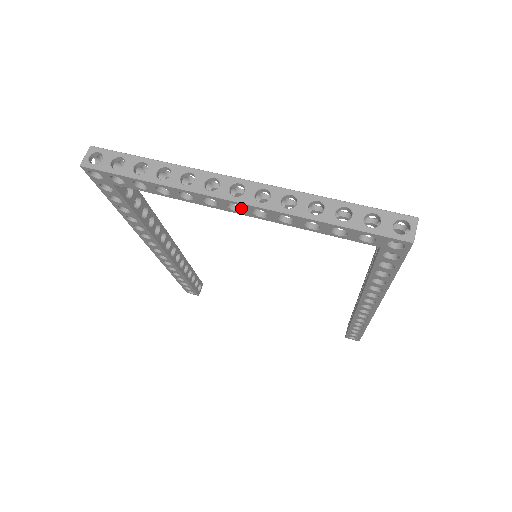
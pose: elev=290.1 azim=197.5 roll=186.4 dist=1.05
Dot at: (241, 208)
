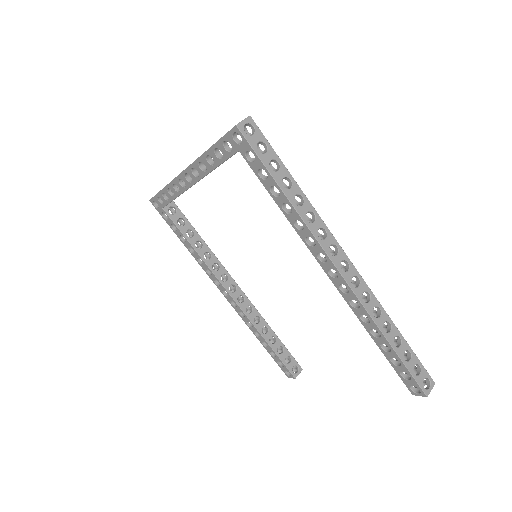
Dot at: (193, 179)
